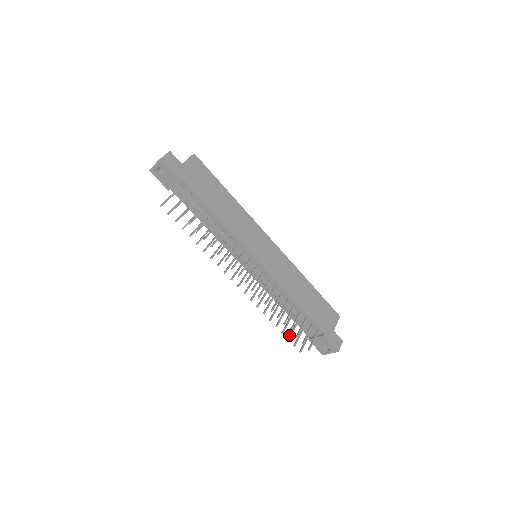
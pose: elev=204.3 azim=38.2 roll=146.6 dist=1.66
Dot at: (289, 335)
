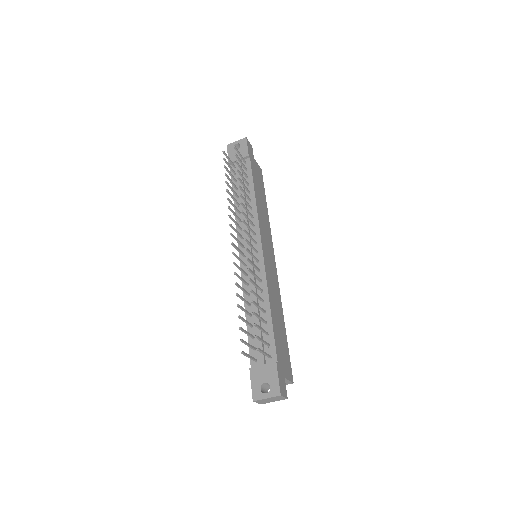
Dot at: (242, 328)
